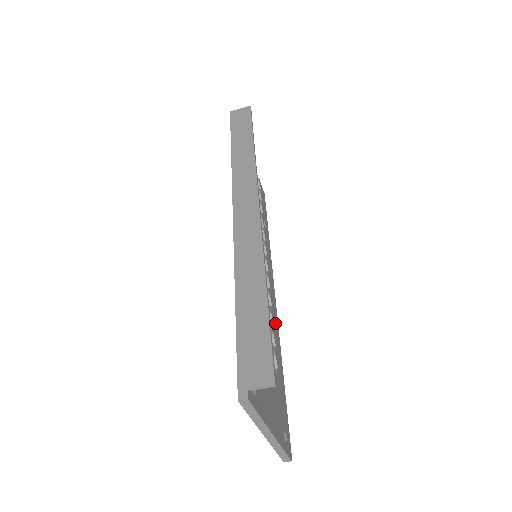
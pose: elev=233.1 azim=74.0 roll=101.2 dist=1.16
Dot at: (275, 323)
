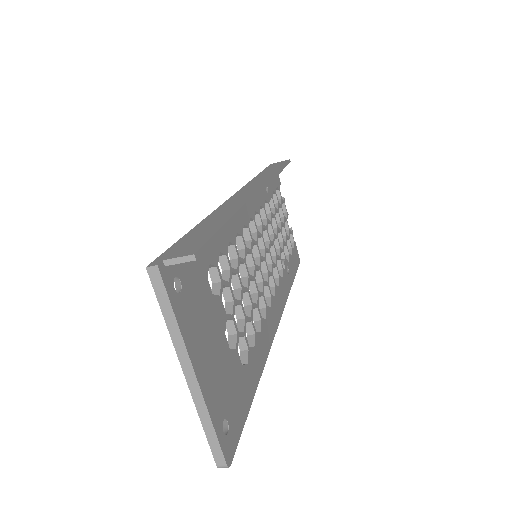
Dot at: (265, 336)
